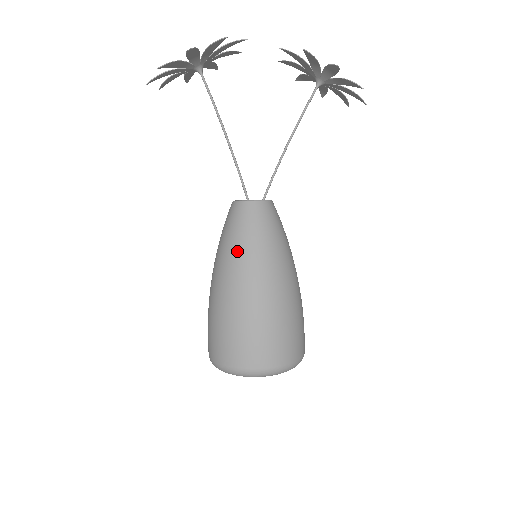
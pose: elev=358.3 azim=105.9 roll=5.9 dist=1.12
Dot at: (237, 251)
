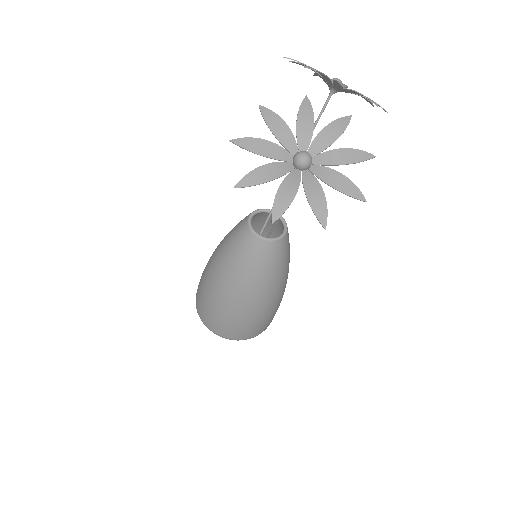
Dot at: (275, 279)
